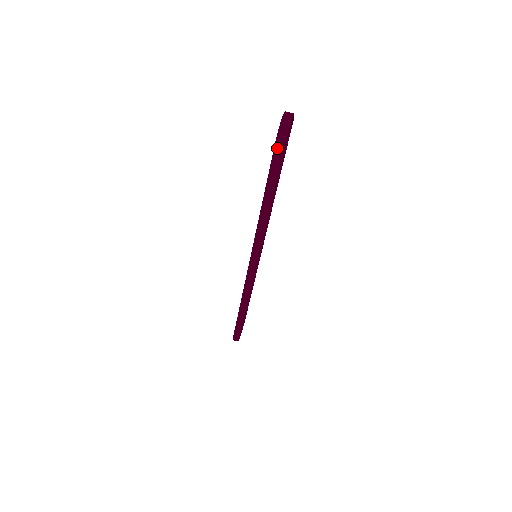
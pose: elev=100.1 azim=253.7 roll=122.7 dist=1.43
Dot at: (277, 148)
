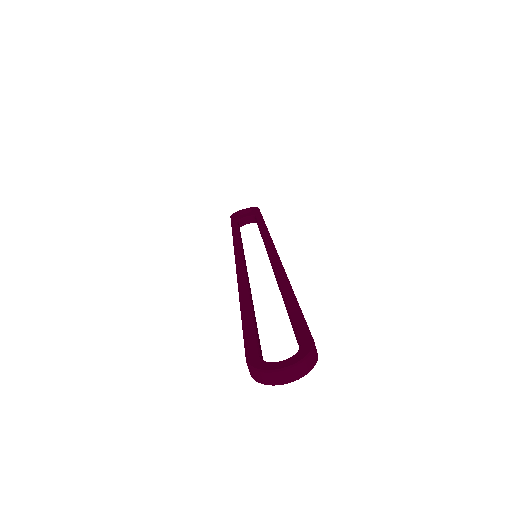
Dot at: (247, 358)
